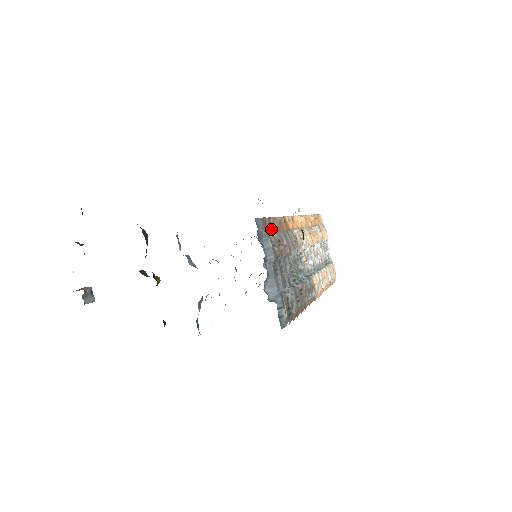
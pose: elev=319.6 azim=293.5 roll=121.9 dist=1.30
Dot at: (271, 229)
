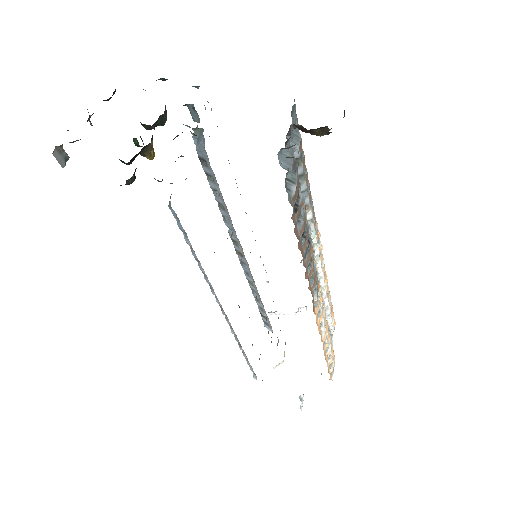
Dot at: occluded
